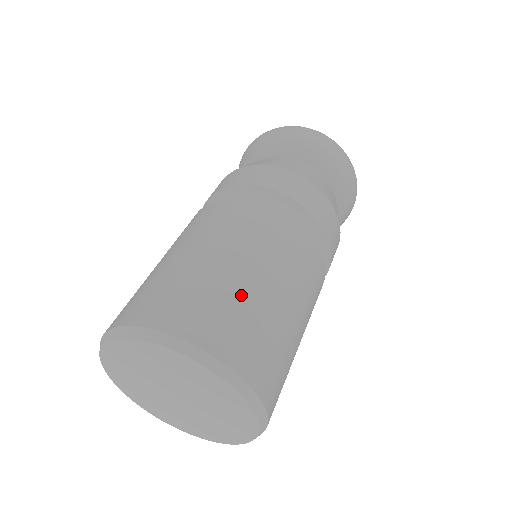
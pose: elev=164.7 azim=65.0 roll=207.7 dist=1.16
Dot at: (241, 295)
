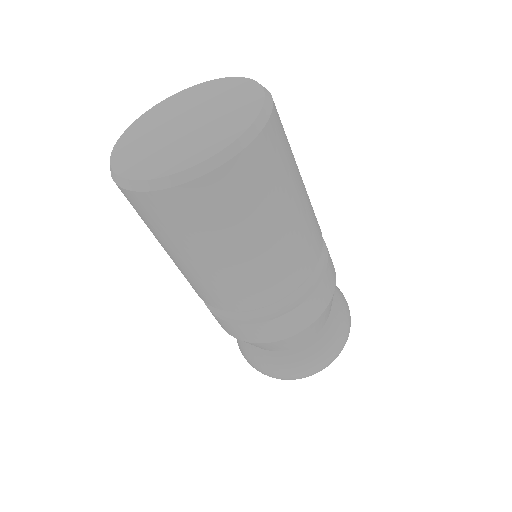
Dot at: occluded
